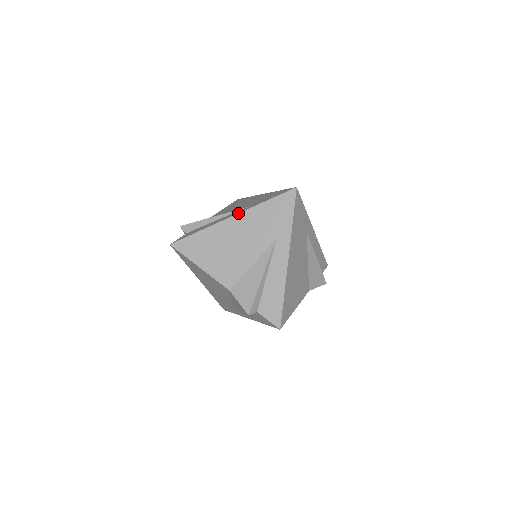
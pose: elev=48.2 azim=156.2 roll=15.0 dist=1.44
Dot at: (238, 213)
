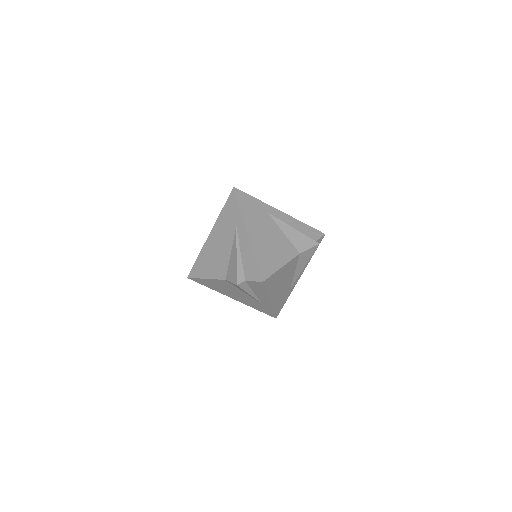
Dot at: (212, 229)
